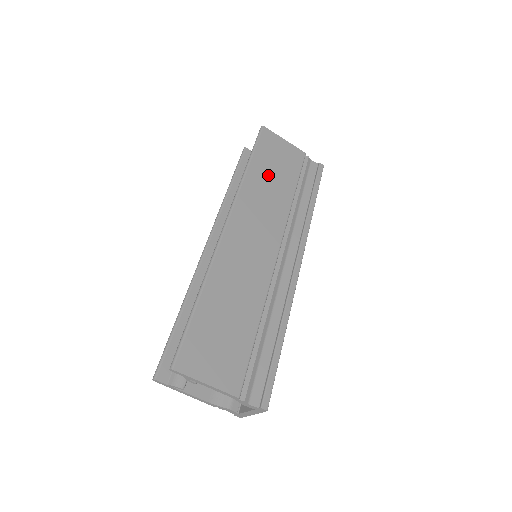
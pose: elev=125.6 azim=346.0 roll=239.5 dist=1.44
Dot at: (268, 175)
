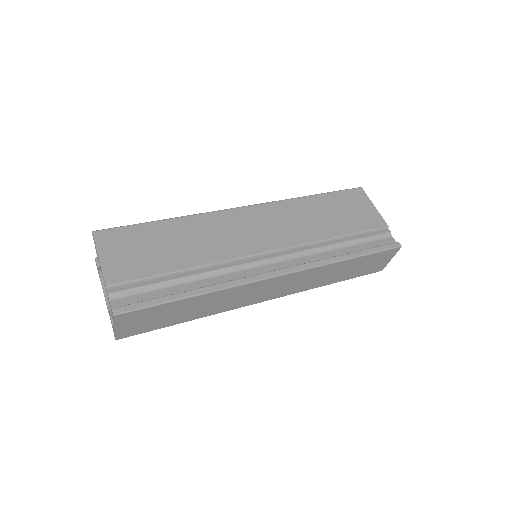
Dot at: (324, 211)
